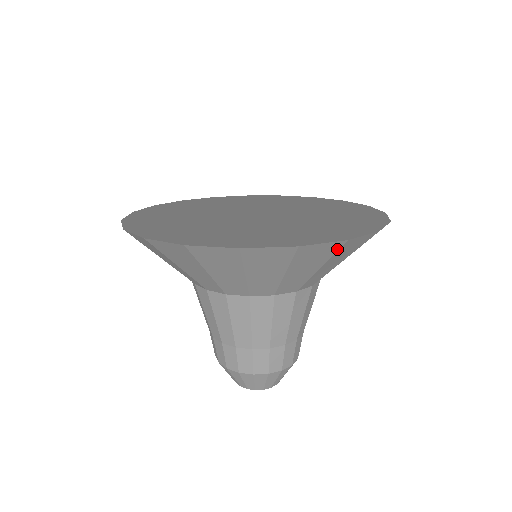
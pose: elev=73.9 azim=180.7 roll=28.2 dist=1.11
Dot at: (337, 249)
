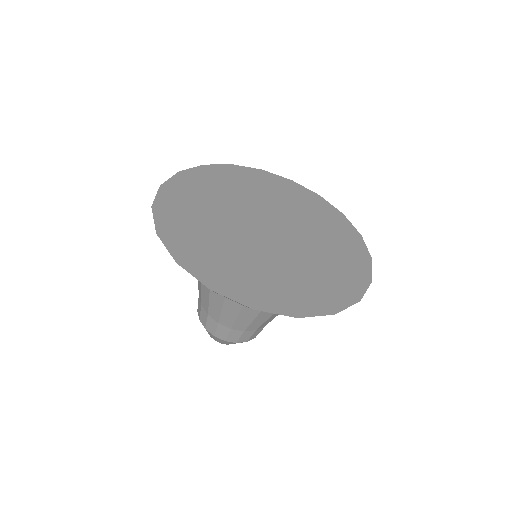
Dot at: occluded
